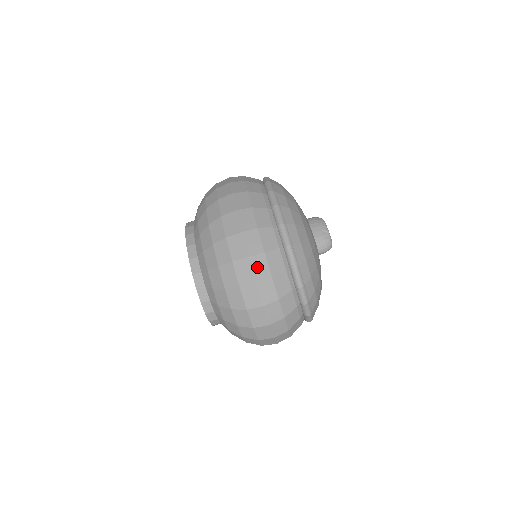
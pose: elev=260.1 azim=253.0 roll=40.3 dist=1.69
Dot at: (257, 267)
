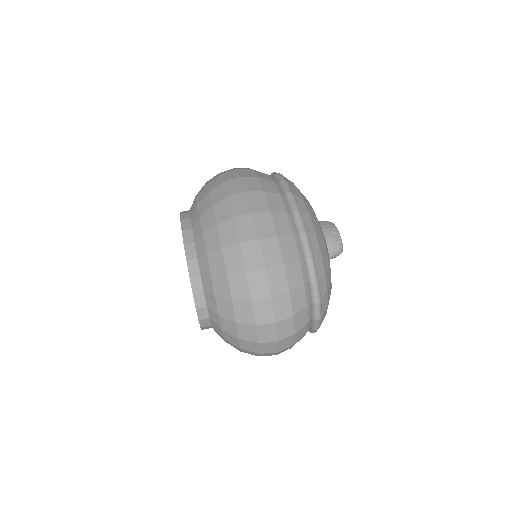
Dot at: (268, 251)
